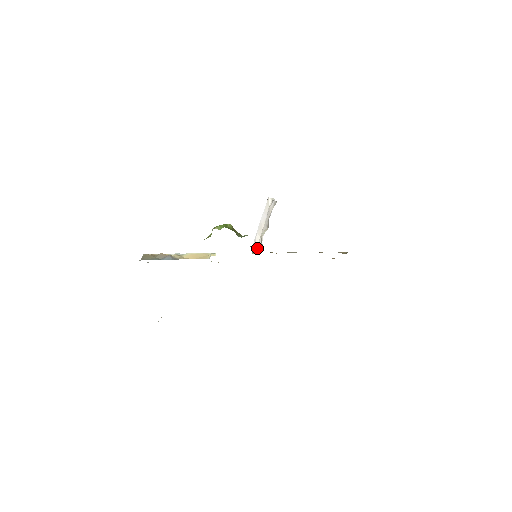
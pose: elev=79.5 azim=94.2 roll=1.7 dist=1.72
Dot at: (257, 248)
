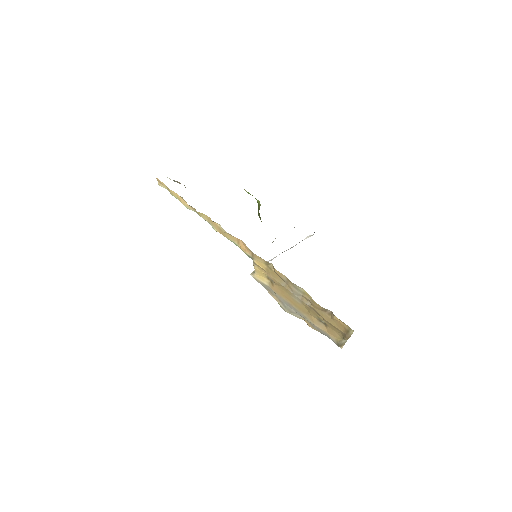
Dot at: occluded
